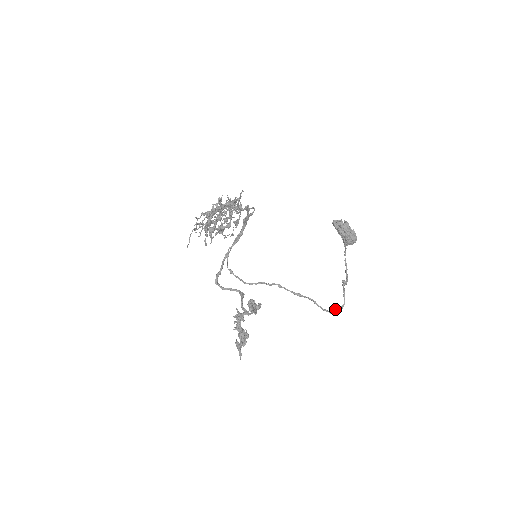
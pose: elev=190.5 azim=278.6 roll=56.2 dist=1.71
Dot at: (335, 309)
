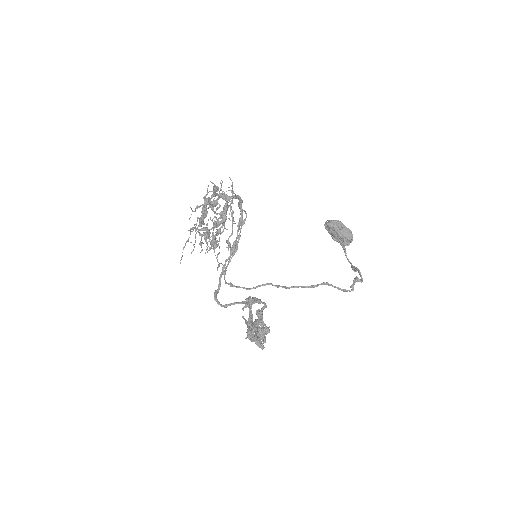
Dot at: (354, 281)
